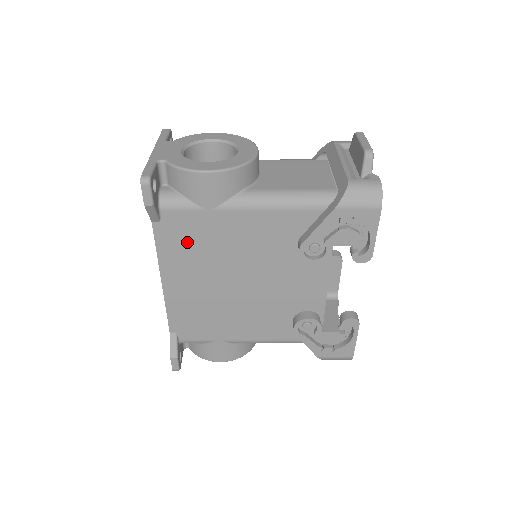
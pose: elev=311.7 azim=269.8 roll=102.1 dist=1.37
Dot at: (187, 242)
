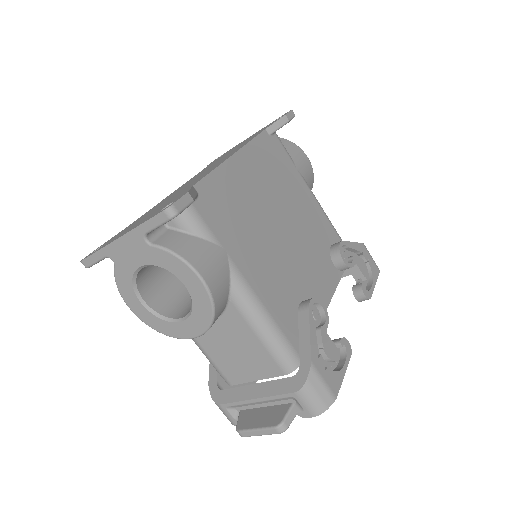
Dot at: occluded
